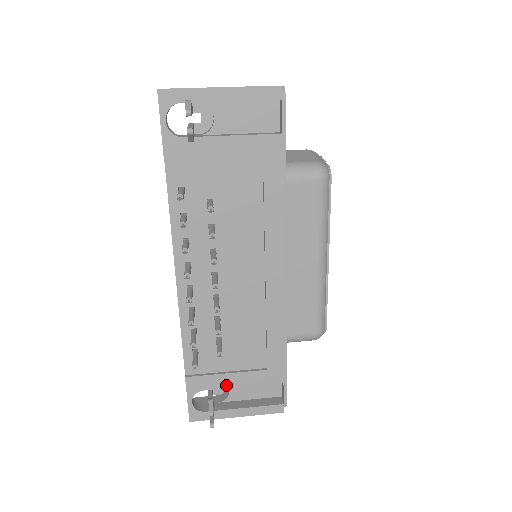
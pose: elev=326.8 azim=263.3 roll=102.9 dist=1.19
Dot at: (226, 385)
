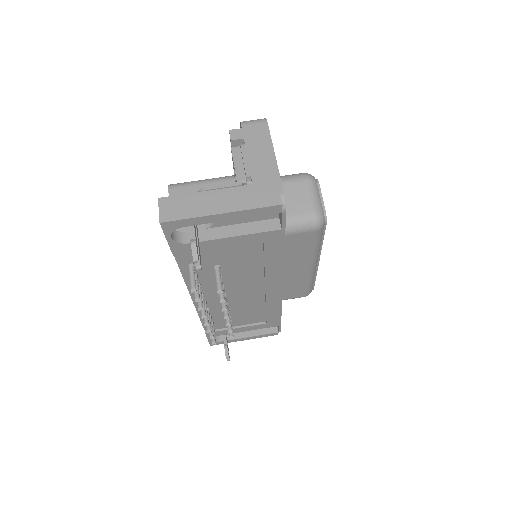
Dot at: (236, 332)
